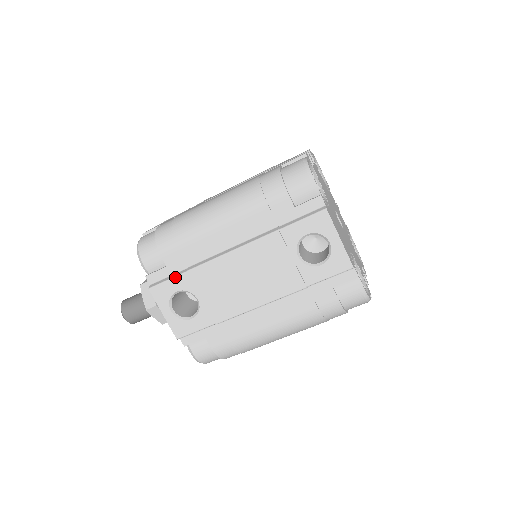
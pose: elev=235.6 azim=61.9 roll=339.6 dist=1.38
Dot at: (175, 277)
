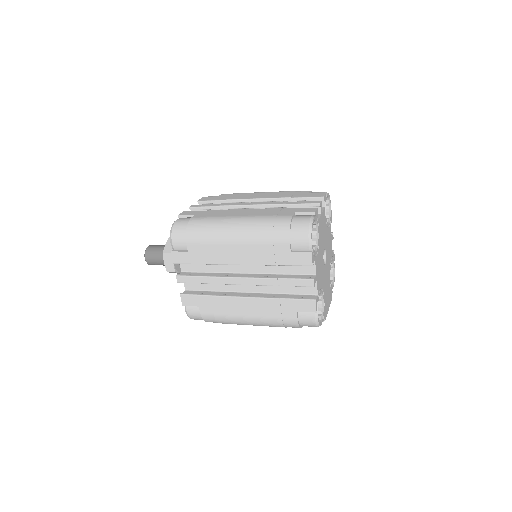
Dot at: occluded
